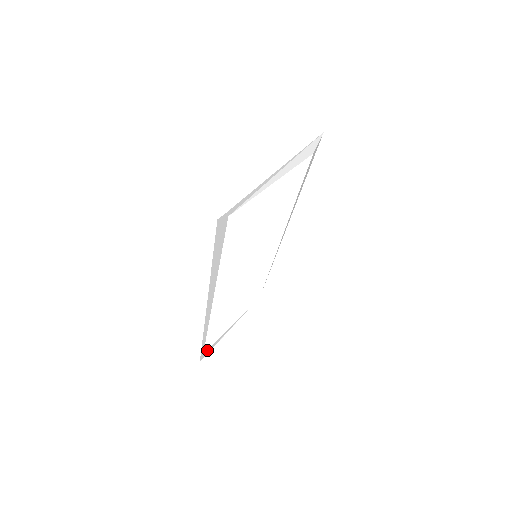
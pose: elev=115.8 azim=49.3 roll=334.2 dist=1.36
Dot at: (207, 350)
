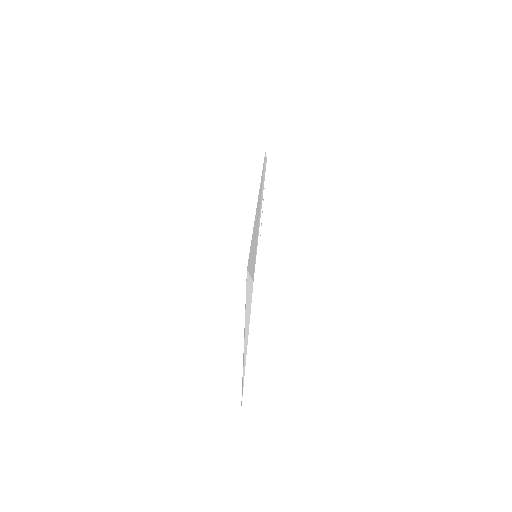
Dot at: occluded
